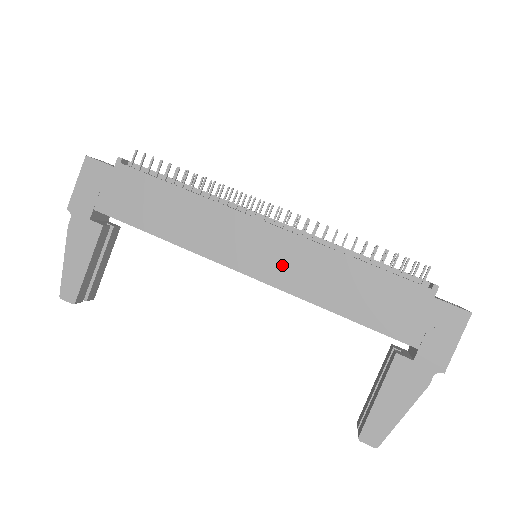
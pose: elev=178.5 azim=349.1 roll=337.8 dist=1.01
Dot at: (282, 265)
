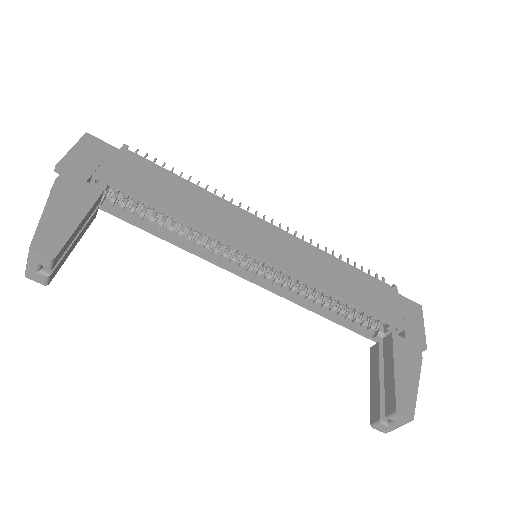
Dot at: (290, 256)
